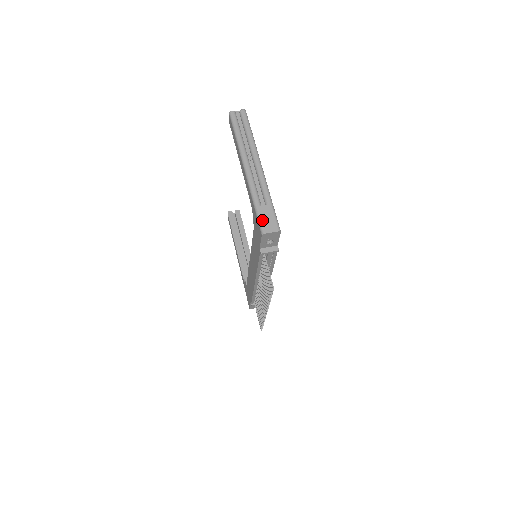
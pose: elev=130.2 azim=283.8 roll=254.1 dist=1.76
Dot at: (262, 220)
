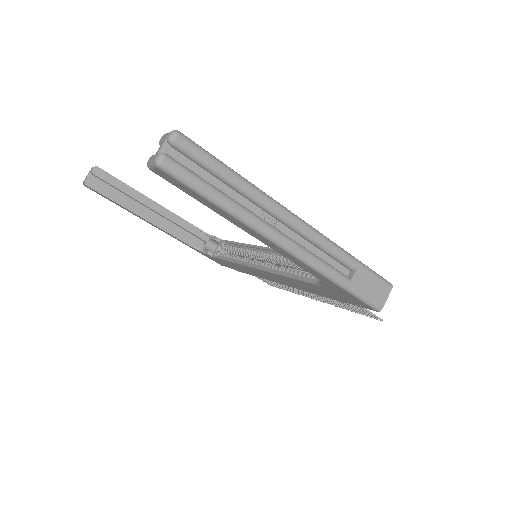
Dot at: (367, 297)
